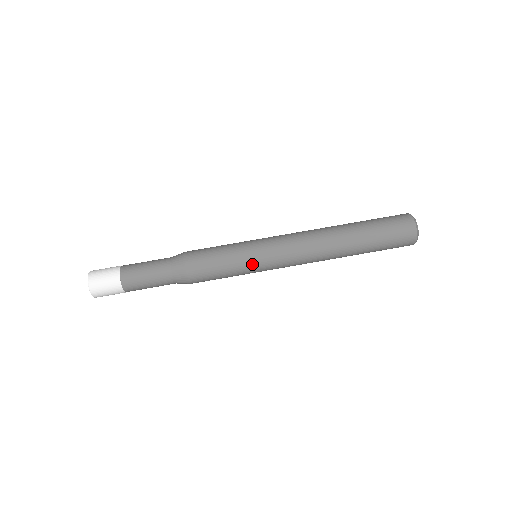
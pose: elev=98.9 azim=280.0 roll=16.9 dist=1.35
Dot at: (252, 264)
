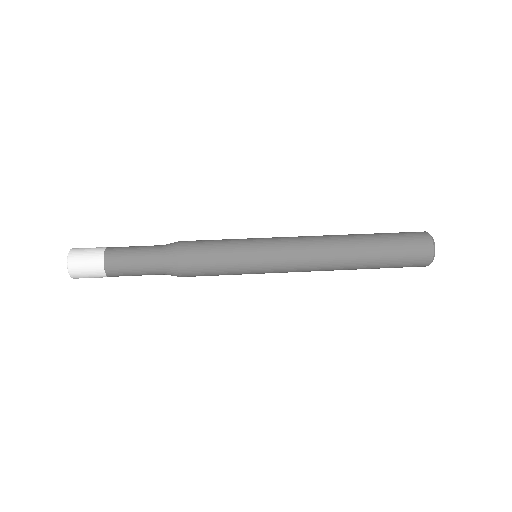
Dot at: (251, 264)
